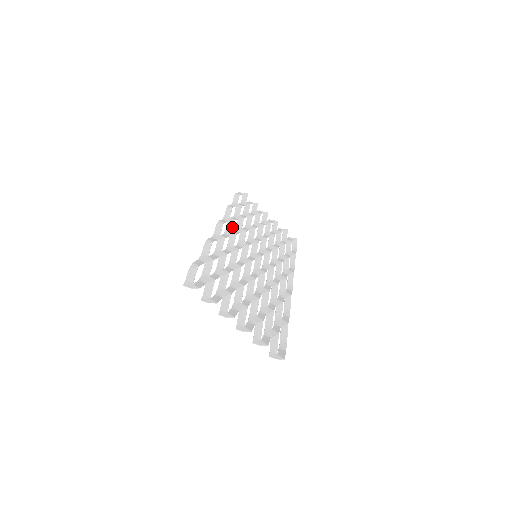
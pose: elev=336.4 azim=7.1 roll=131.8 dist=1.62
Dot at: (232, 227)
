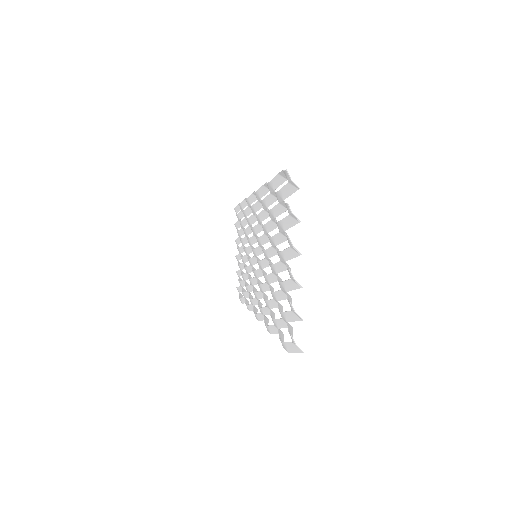
Dot at: occluded
